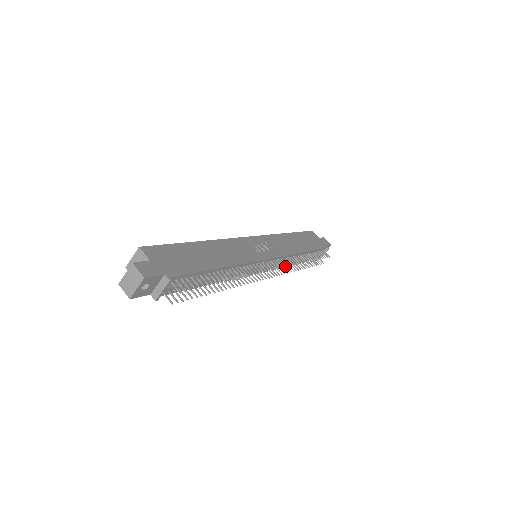
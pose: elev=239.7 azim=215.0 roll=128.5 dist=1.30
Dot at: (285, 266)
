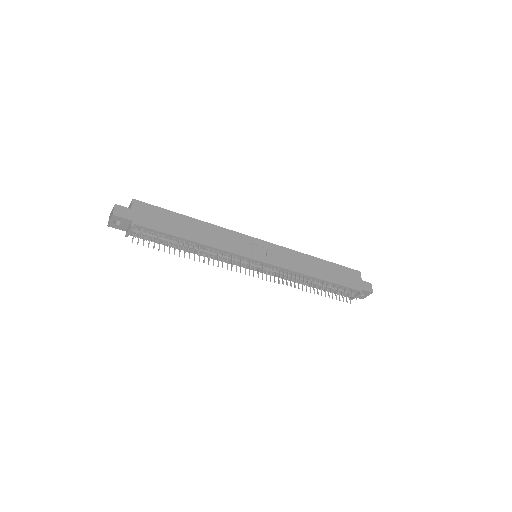
Dot at: (275, 275)
